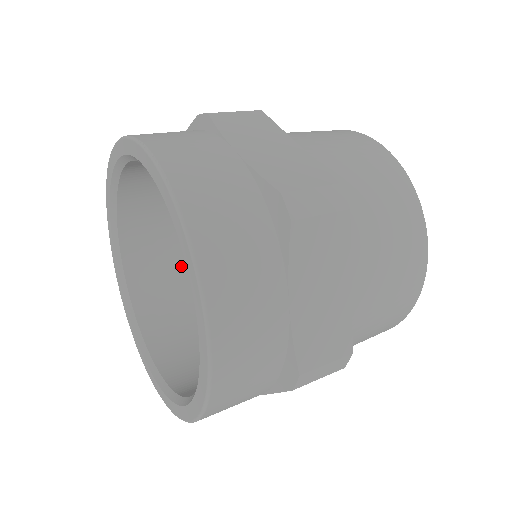
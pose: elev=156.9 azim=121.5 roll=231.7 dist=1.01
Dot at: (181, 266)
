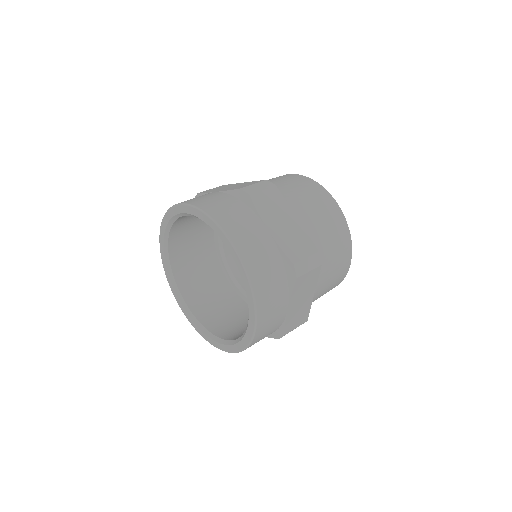
Dot at: (200, 246)
